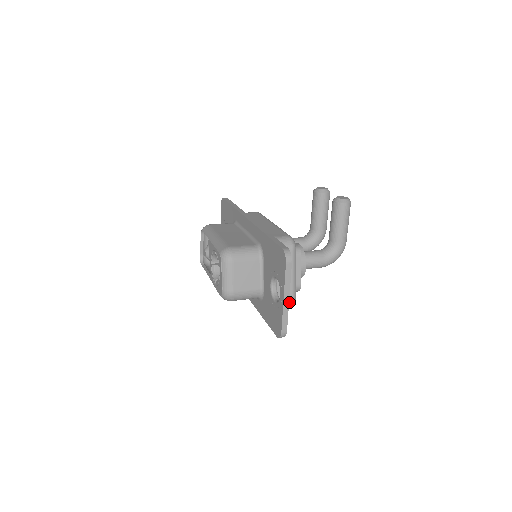
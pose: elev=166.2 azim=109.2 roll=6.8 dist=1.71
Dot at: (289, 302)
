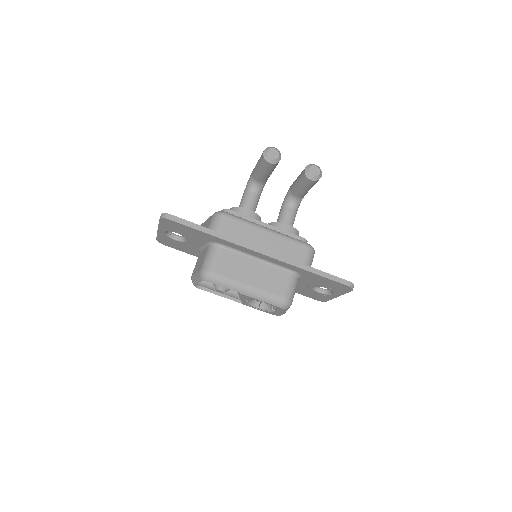
Dot at: occluded
